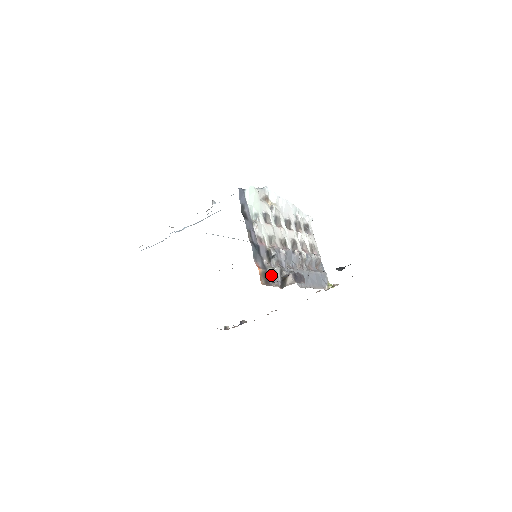
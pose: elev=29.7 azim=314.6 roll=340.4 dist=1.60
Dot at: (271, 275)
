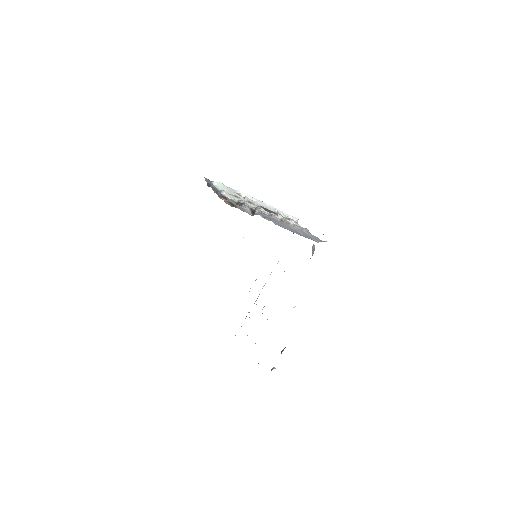
Dot at: (239, 207)
